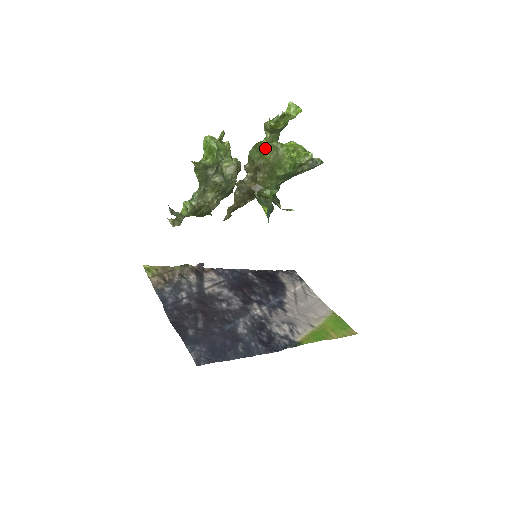
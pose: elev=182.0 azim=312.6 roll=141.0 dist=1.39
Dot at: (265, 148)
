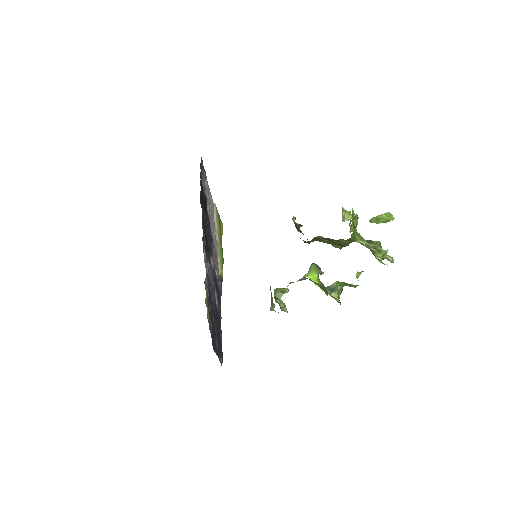
Dot at: occluded
